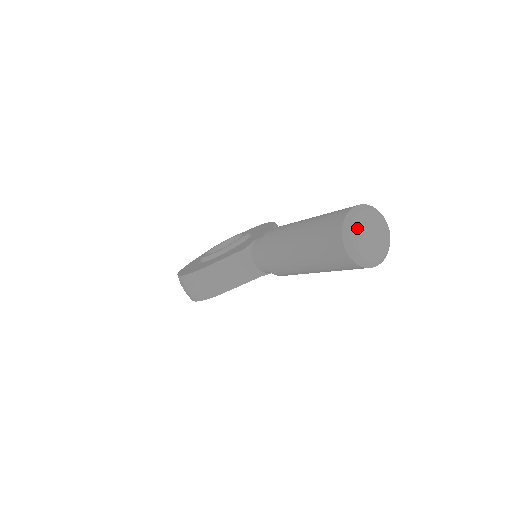
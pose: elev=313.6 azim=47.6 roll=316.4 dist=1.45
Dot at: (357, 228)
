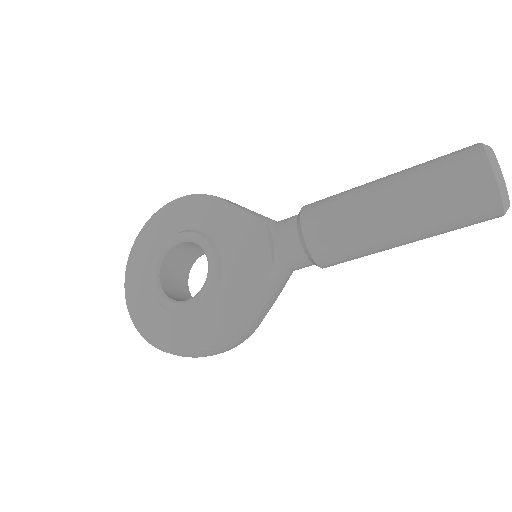
Dot at: (504, 184)
